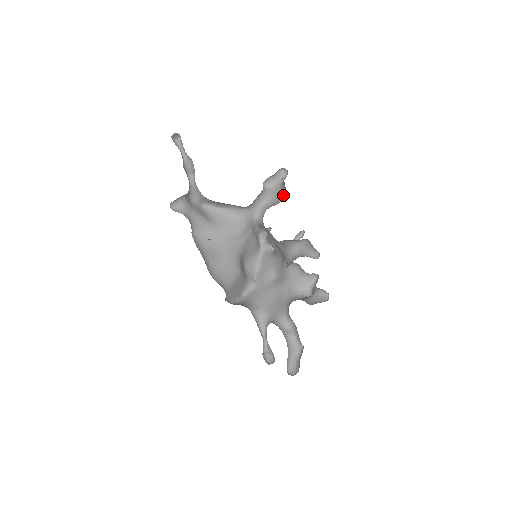
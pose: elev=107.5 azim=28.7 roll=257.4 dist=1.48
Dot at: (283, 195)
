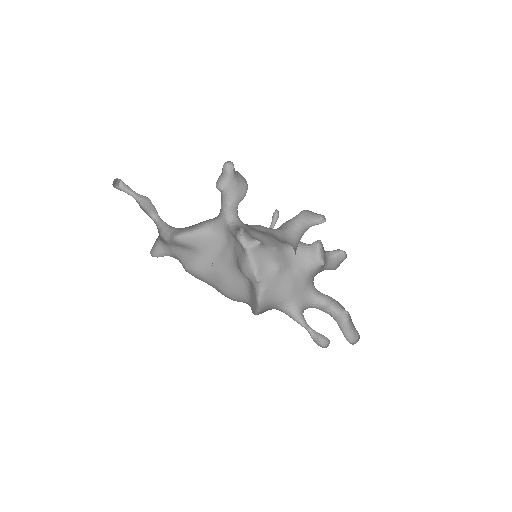
Dot at: (244, 186)
